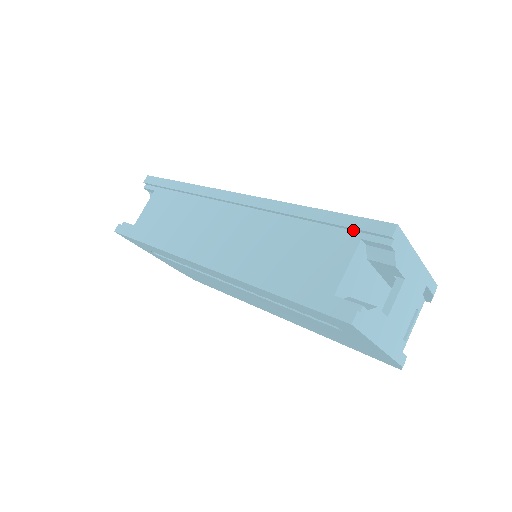
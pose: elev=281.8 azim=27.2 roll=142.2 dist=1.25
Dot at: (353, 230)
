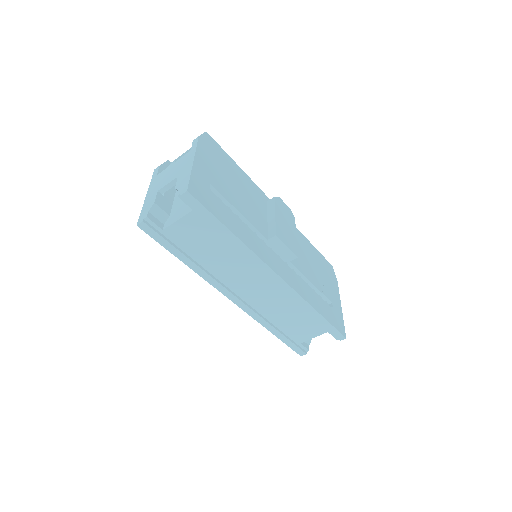
Dot at: (328, 328)
